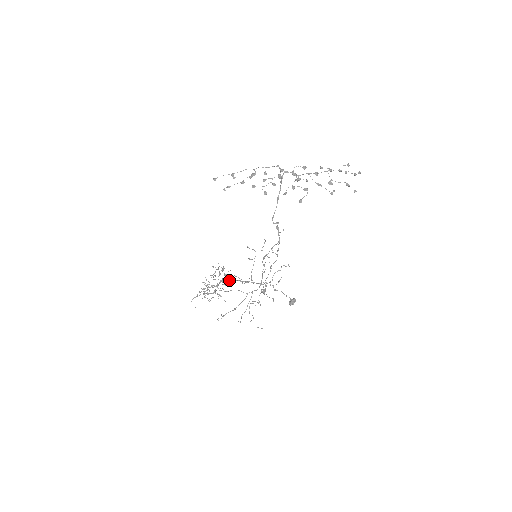
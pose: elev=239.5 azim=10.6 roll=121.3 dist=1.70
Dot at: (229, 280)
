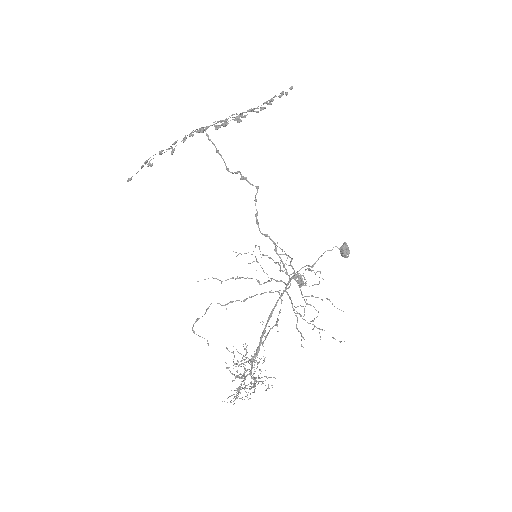
Dot at: occluded
